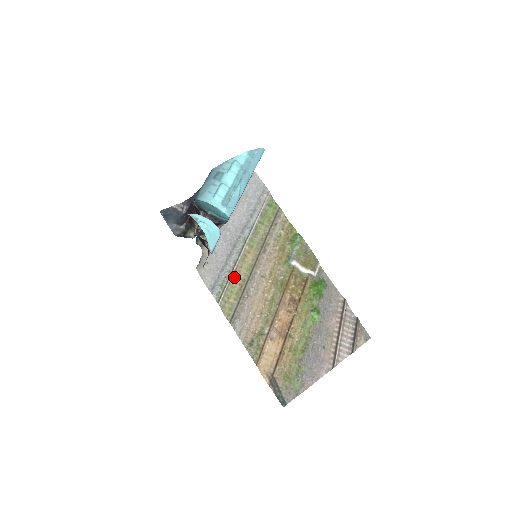
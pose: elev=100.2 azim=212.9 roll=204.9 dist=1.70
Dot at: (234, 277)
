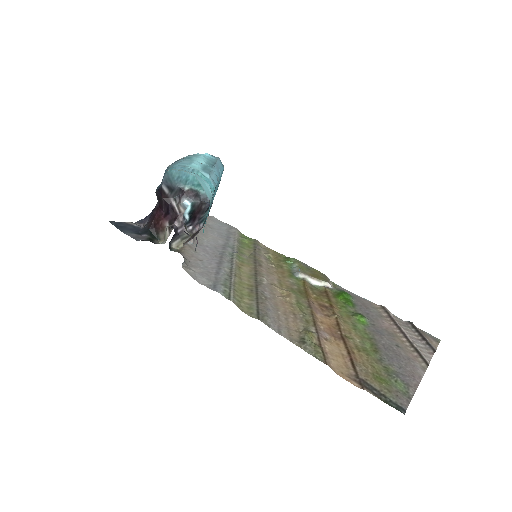
Dot at: (236, 281)
